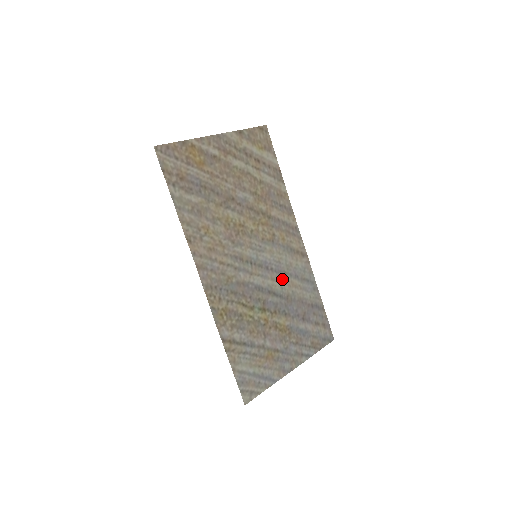
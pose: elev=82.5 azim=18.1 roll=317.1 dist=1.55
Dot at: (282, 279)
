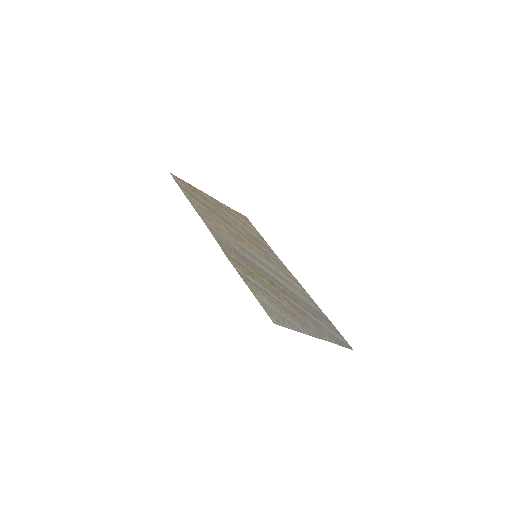
Dot at: (284, 281)
